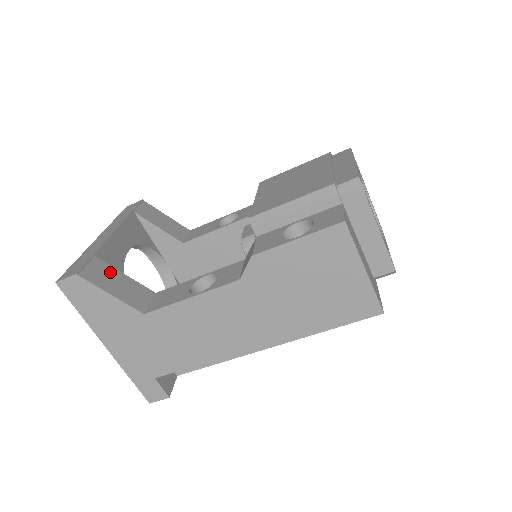
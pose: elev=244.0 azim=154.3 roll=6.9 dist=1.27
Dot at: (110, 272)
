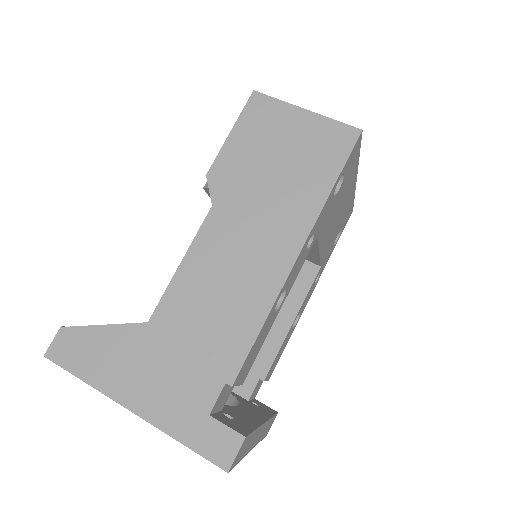
Dot at: occluded
